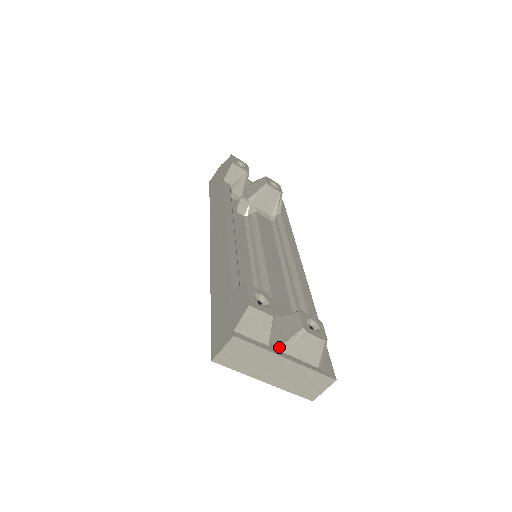
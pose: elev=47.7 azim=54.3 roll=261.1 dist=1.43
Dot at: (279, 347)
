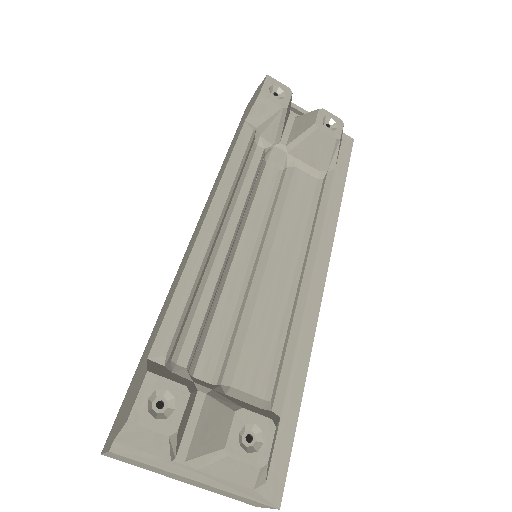
Dot at: (192, 458)
